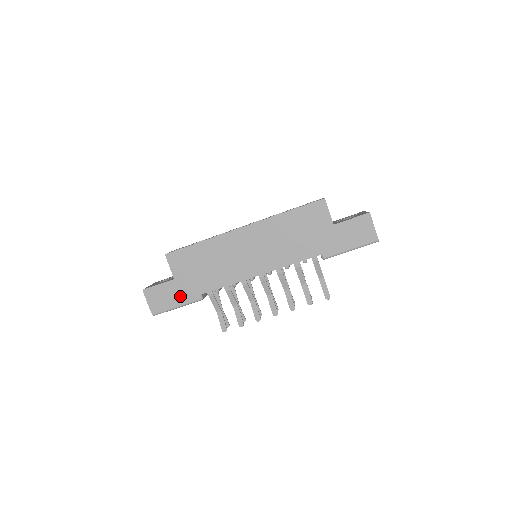
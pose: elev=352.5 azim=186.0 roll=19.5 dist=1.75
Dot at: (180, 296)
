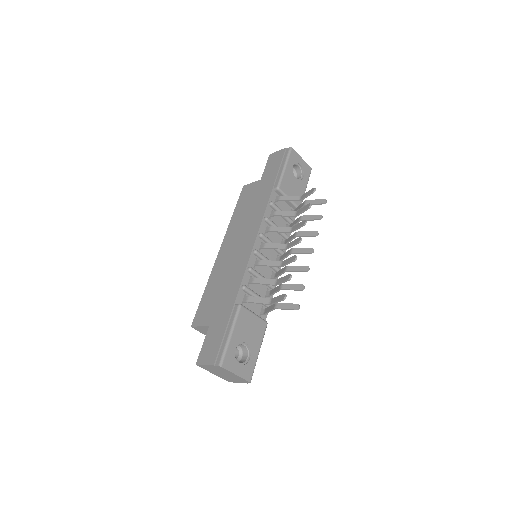
Dot at: (223, 325)
